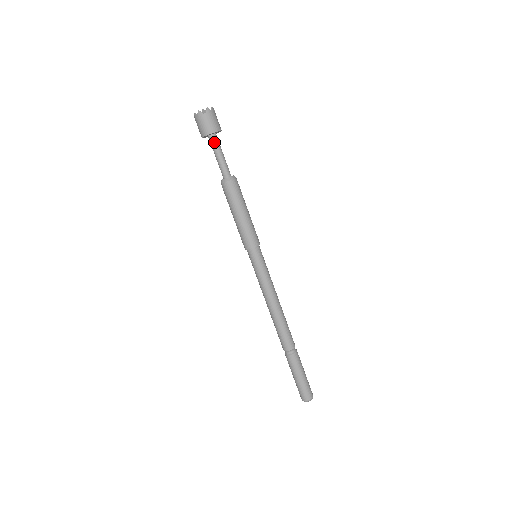
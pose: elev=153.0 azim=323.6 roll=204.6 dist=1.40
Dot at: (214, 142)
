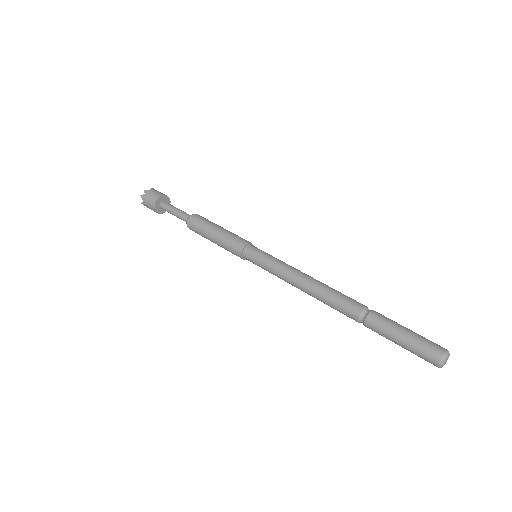
Dot at: (167, 204)
